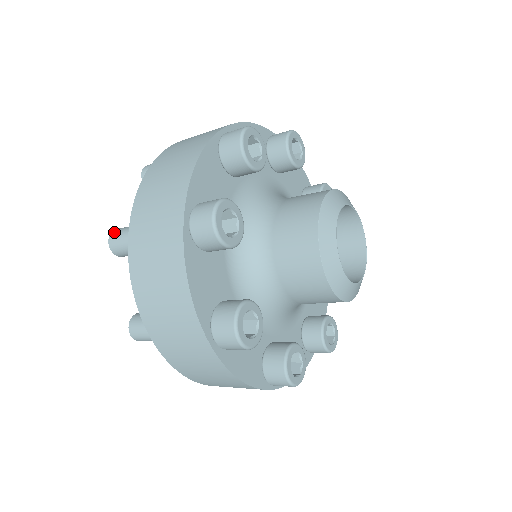
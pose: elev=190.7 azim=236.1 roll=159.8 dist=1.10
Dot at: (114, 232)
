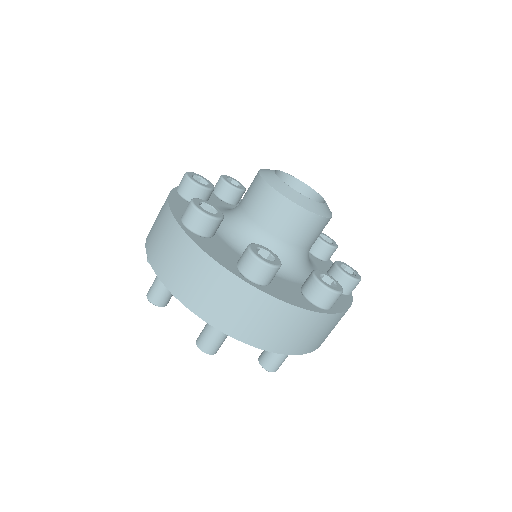
Dot at: (148, 291)
